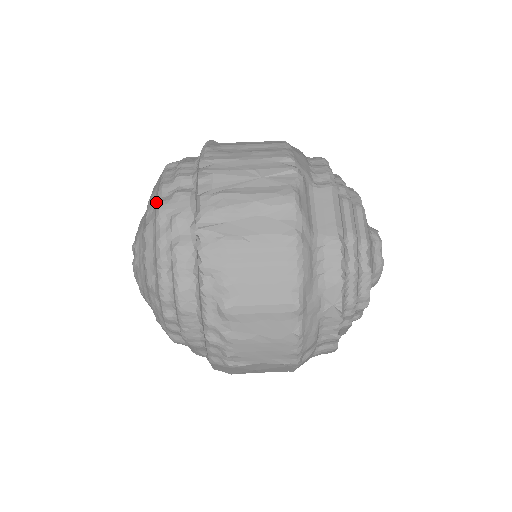
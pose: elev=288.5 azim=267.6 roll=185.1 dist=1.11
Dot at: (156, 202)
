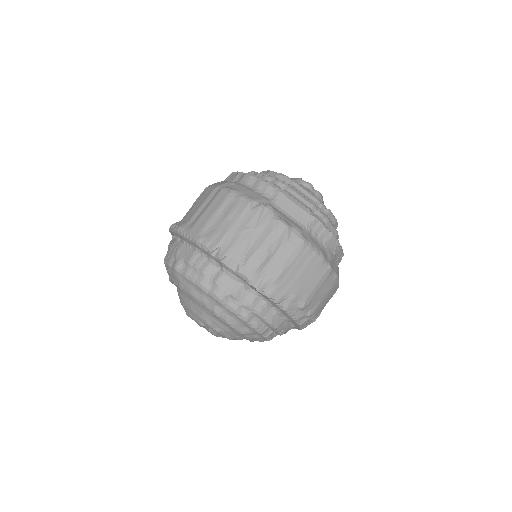
Dot at: (207, 295)
